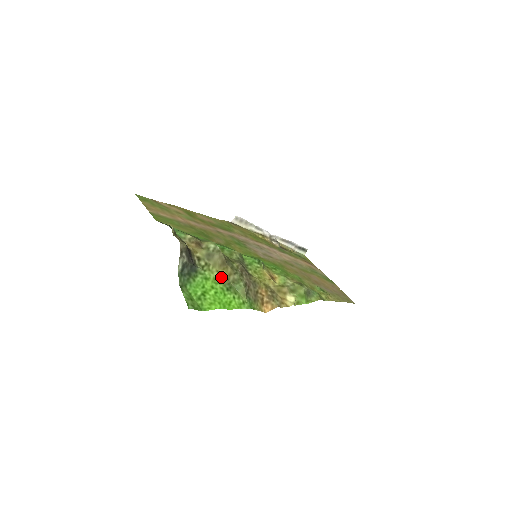
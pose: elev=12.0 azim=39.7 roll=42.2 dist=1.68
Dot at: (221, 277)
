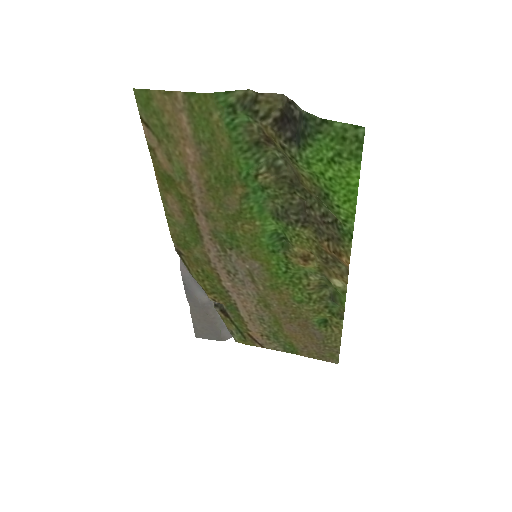
Dot at: (310, 182)
